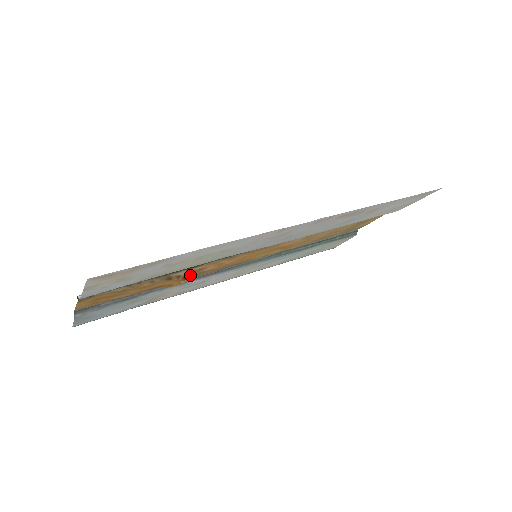
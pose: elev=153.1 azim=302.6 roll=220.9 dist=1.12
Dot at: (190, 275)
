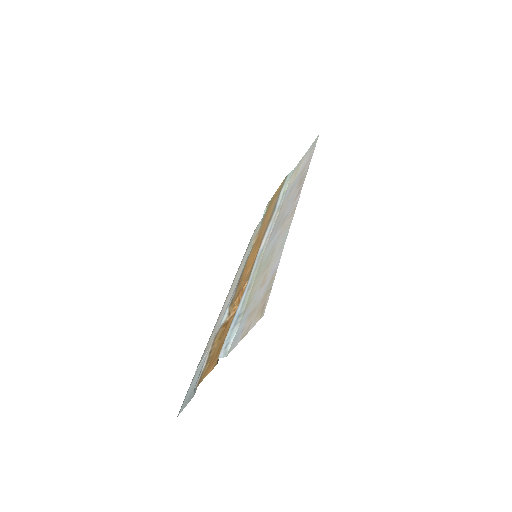
Dot at: occluded
